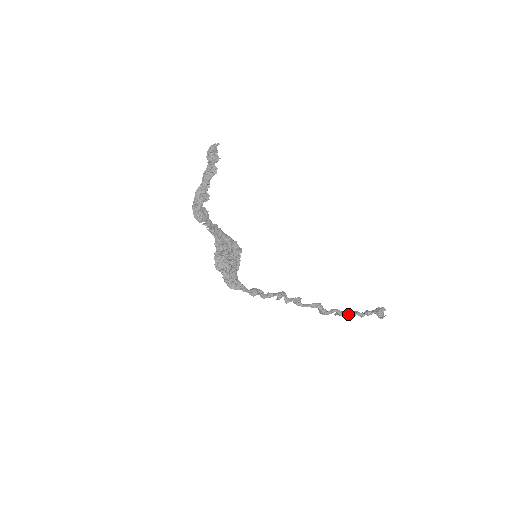
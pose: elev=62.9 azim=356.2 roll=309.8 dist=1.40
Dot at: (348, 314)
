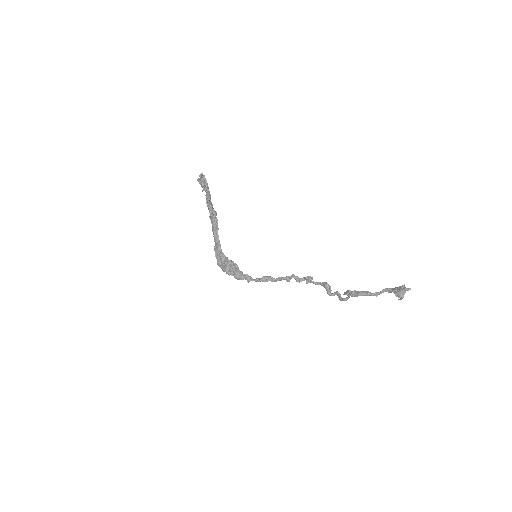
Dot at: (345, 300)
